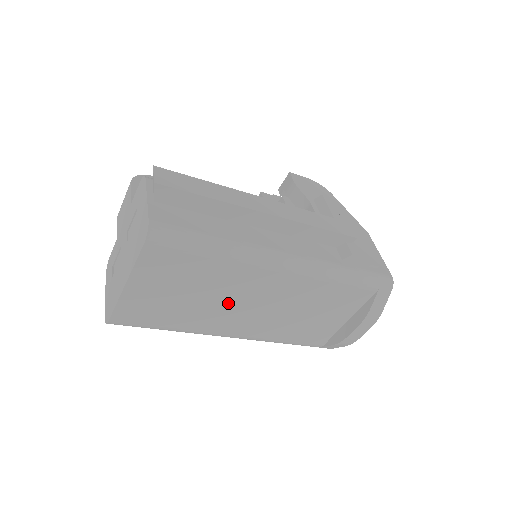
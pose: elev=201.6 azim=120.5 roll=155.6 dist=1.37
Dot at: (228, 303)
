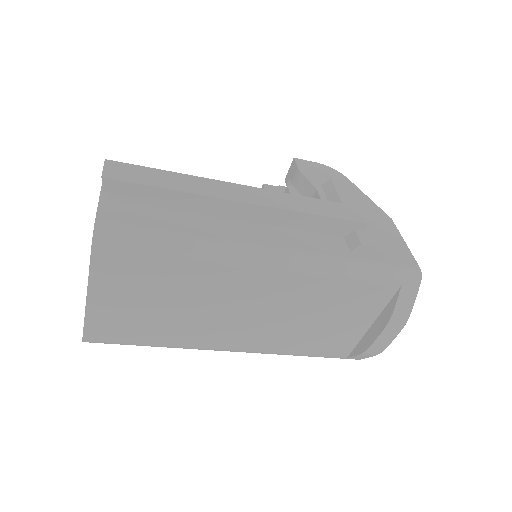
Dot at: (214, 312)
